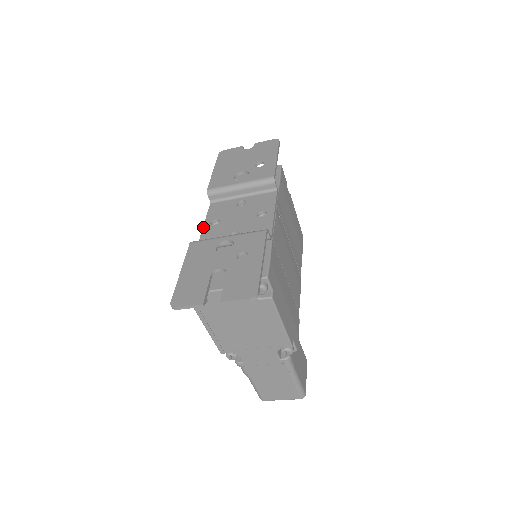
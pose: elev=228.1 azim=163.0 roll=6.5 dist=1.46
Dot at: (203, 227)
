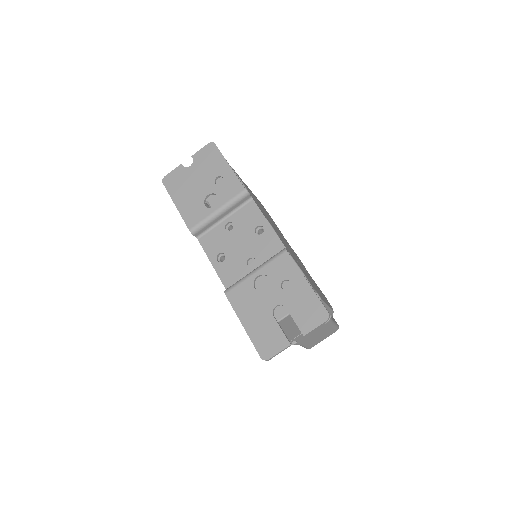
Dot at: (214, 268)
